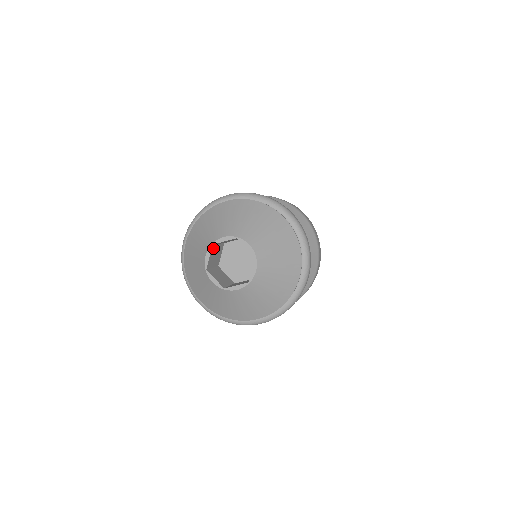
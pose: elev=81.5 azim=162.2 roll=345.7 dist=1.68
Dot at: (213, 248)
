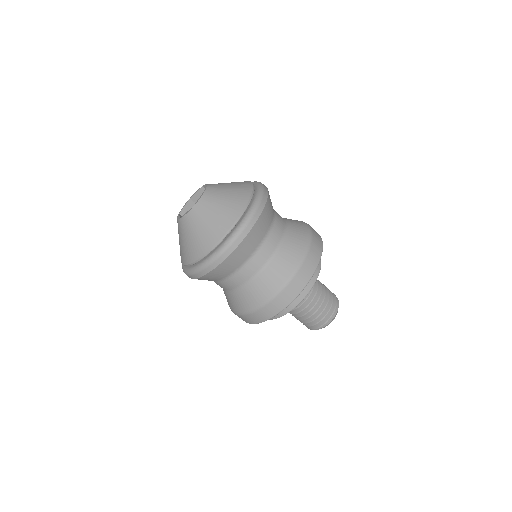
Dot at: (191, 204)
